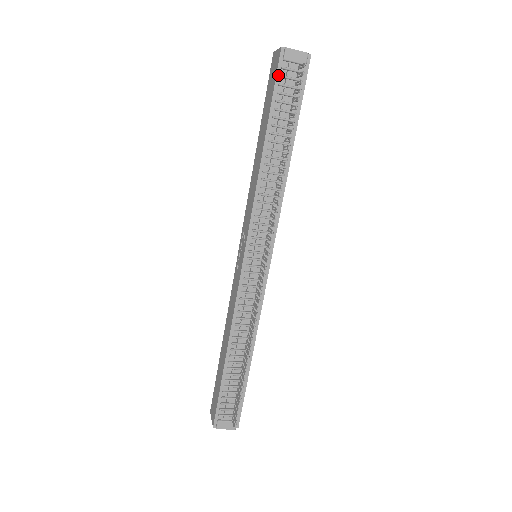
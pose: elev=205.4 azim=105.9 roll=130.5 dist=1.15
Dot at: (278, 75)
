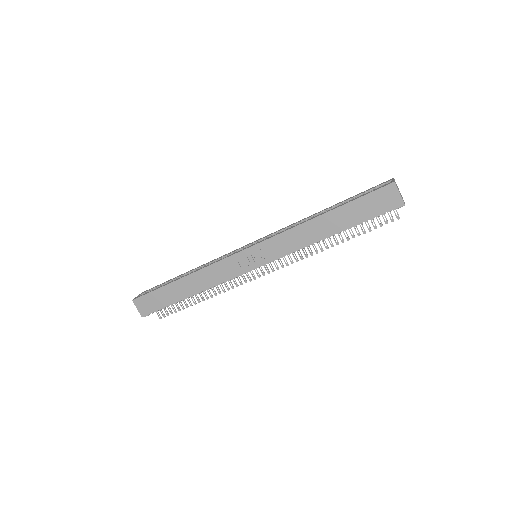
Dot at: (385, 213)
